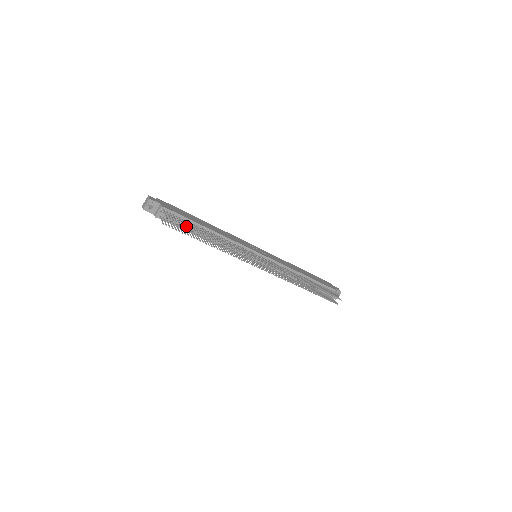
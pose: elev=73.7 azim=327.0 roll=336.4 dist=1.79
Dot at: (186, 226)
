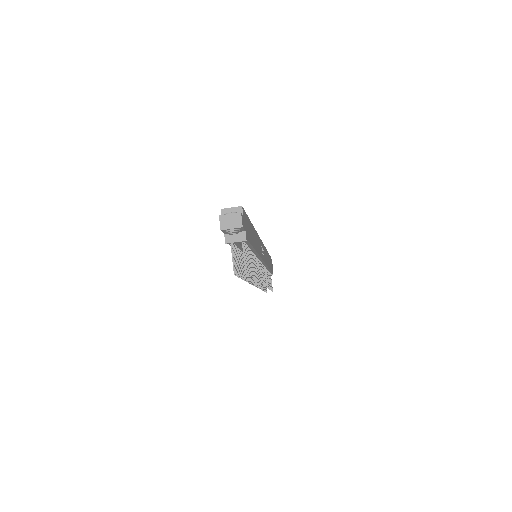
Dot at: occluded
